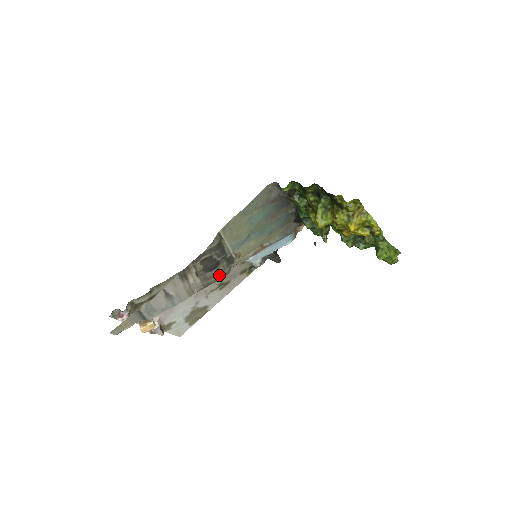
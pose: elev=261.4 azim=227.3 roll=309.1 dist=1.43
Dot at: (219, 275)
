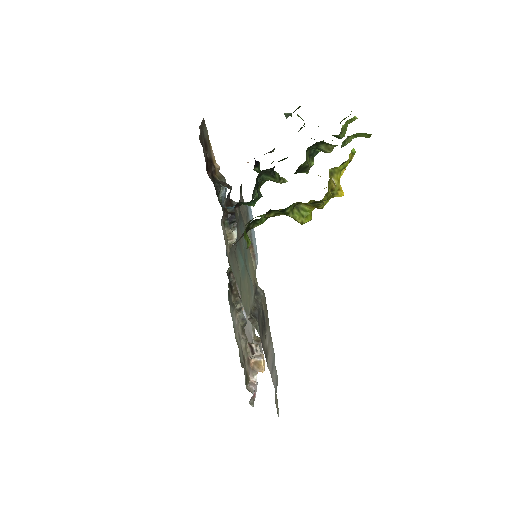
Dot at: (265, 306)
